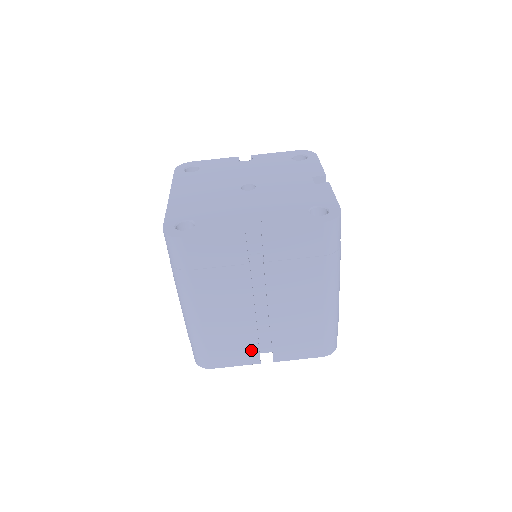
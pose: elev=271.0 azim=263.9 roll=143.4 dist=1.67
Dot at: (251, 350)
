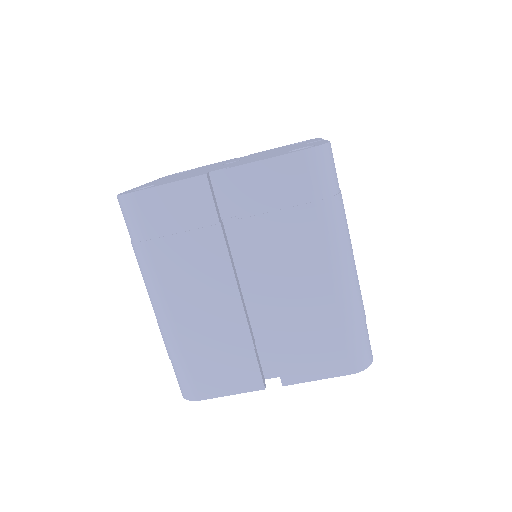
Dot at: (248, 366)
